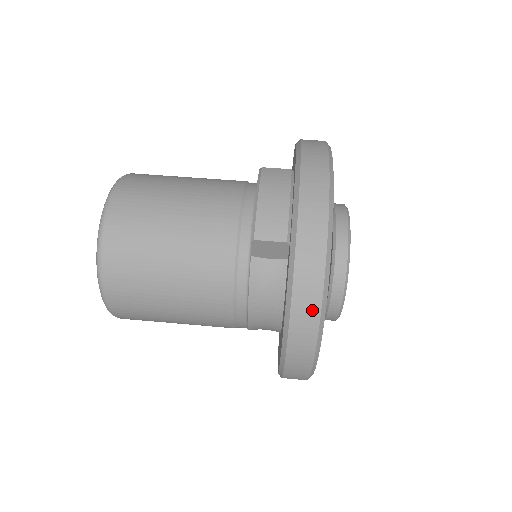
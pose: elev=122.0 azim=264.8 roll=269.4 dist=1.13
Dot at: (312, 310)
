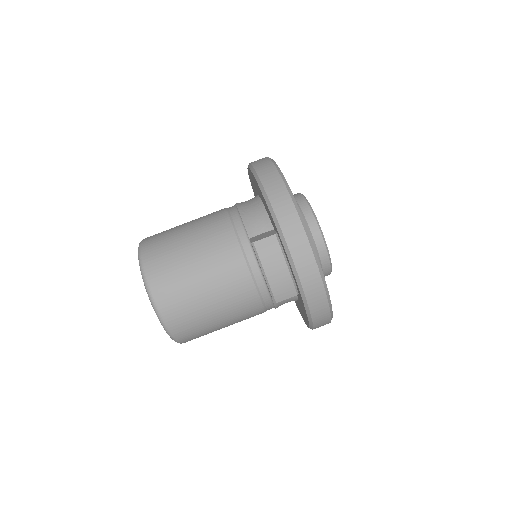
Dot at: (326, 322)
